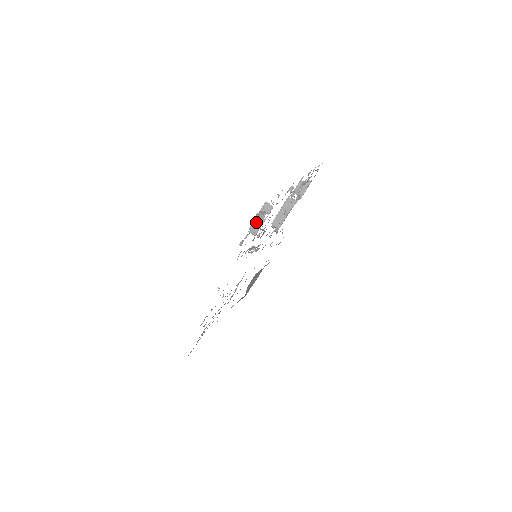
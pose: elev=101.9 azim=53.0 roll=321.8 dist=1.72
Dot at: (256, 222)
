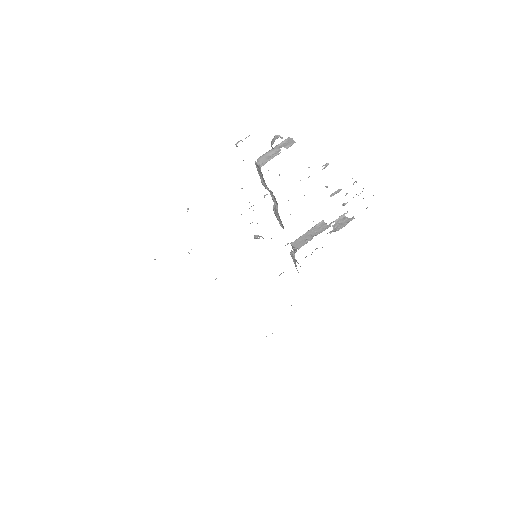
Dot at: (269, 153)
